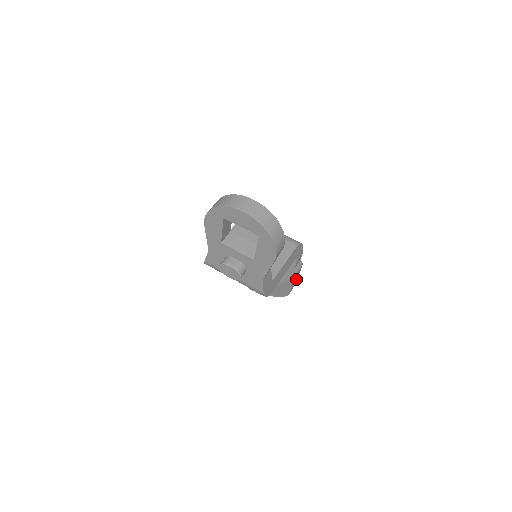
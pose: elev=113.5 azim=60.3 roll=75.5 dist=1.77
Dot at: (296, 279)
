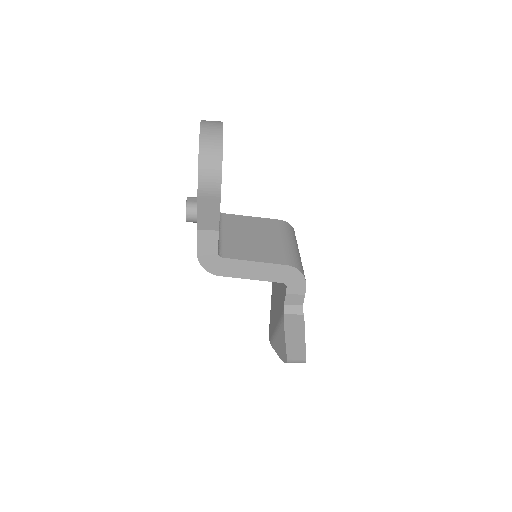
Dot at: (300, 343)
